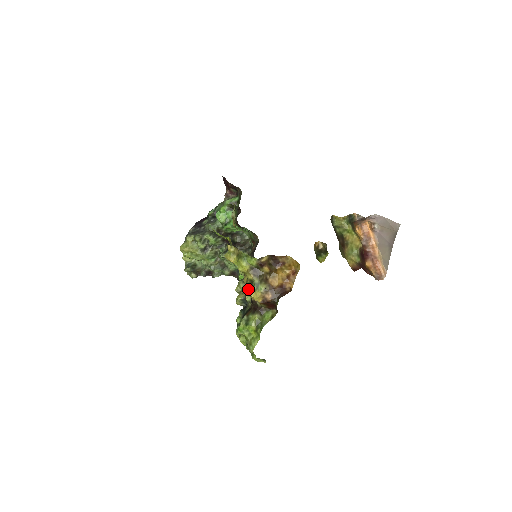
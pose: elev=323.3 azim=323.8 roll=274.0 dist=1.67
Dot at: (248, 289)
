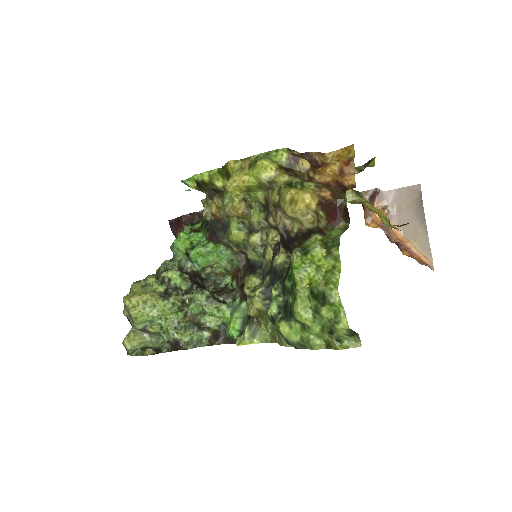
Dot at: (288, 190)
